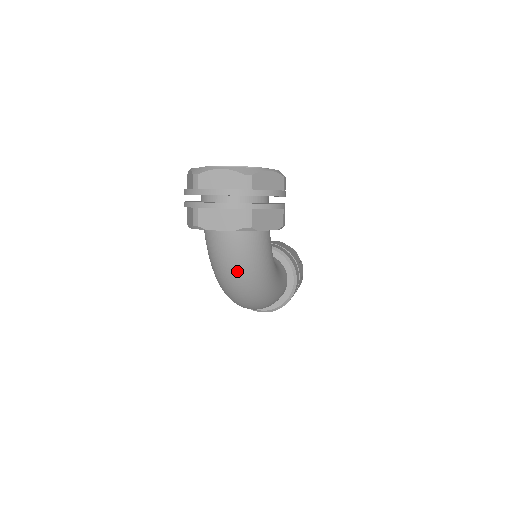
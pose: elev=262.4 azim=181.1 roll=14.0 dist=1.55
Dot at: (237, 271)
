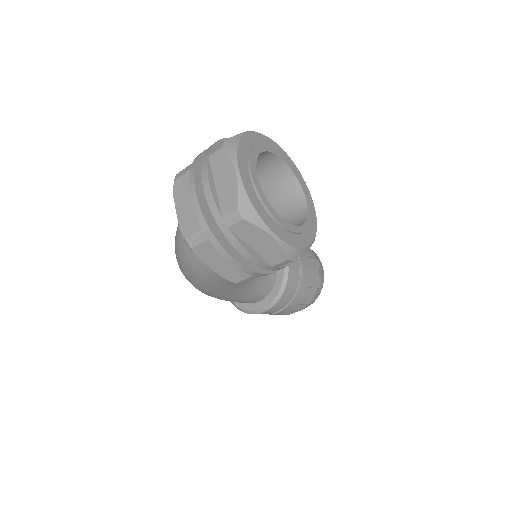
Dot at: (178, 249)
